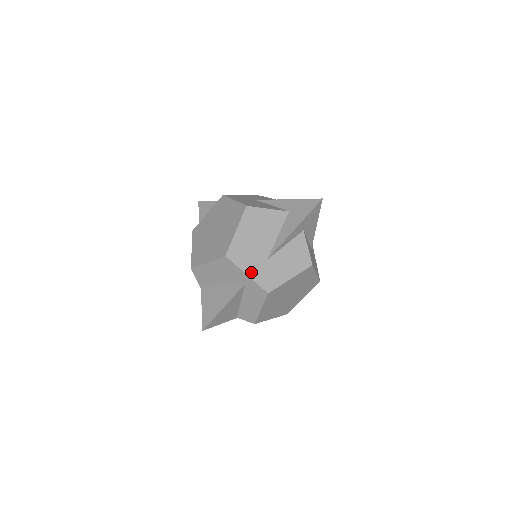
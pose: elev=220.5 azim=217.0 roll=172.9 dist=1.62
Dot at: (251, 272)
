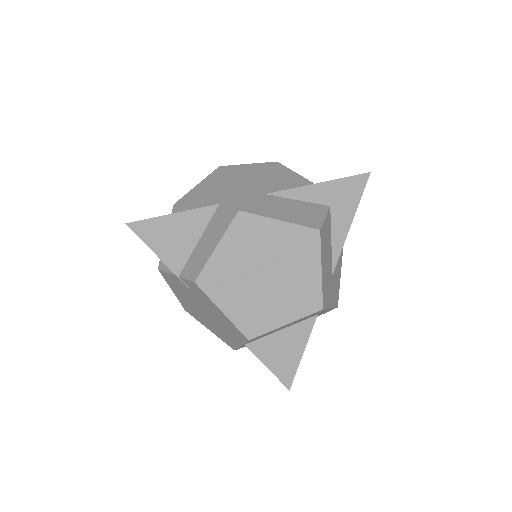
Dot at: (236, 188)
